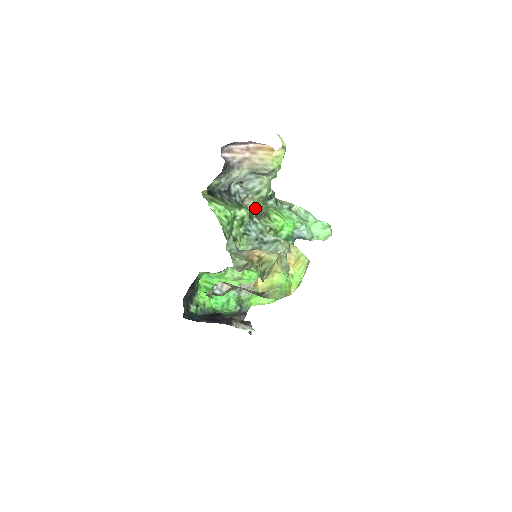
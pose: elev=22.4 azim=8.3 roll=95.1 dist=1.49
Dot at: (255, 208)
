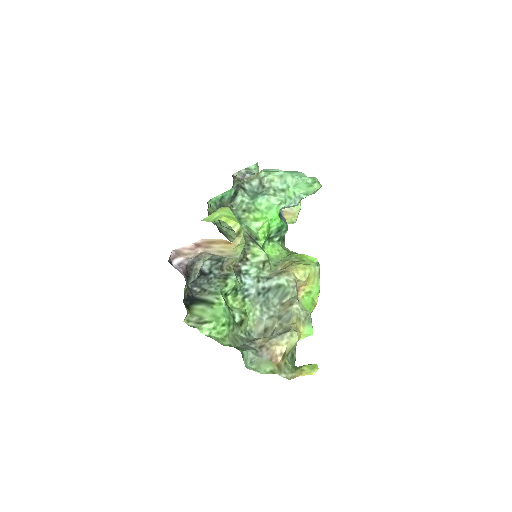
Dot at: occluded
